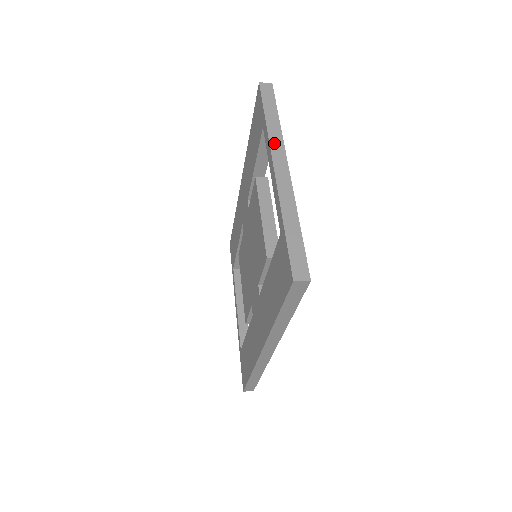
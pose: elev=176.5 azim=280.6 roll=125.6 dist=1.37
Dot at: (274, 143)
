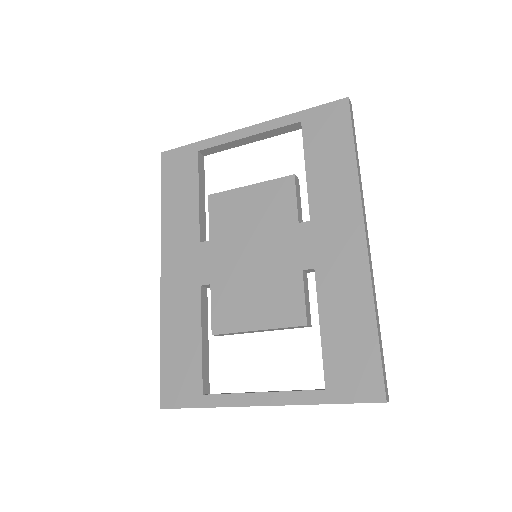
Dot at: (225, 135)
